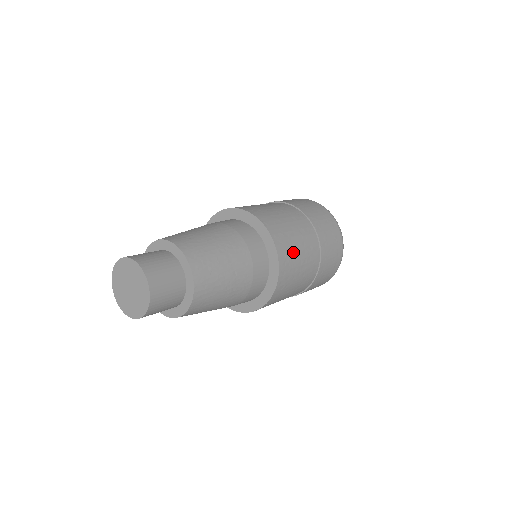
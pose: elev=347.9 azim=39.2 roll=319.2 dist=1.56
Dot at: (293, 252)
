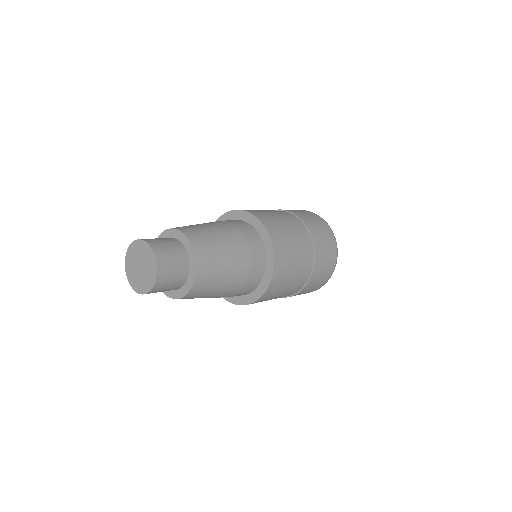
Dot at: (268, 215)
